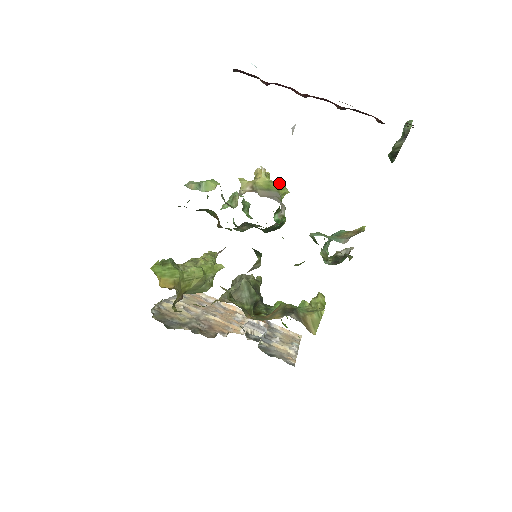
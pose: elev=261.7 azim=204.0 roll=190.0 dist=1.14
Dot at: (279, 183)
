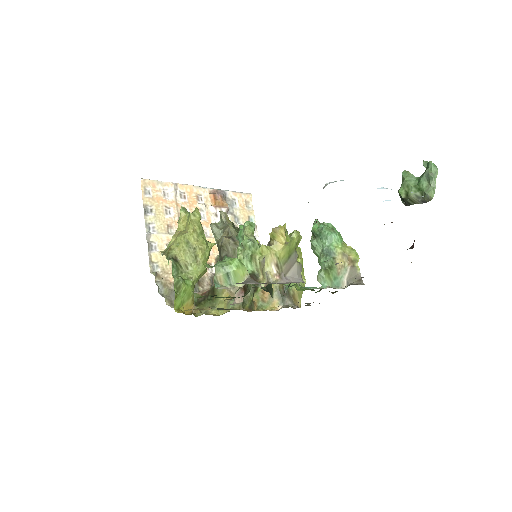
Dot at: (296, 238)
